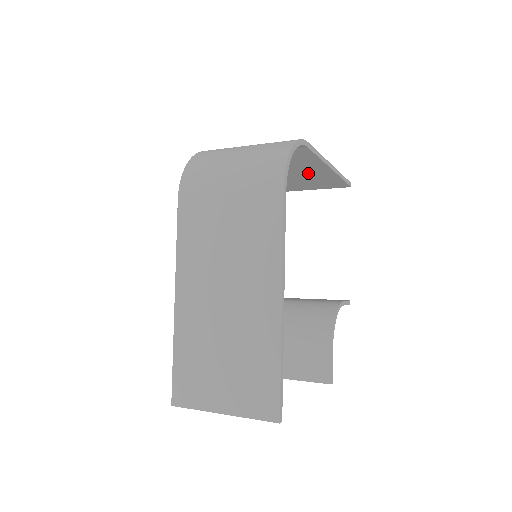
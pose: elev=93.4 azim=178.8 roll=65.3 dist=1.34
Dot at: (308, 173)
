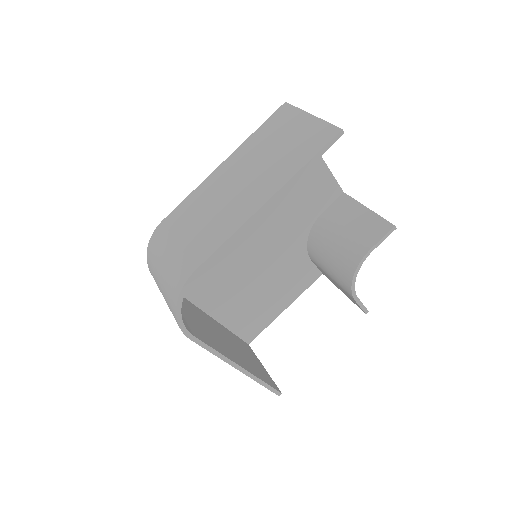
Dot at: occluded
